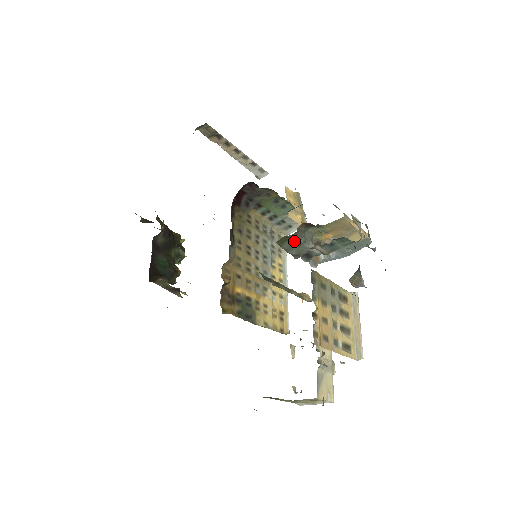
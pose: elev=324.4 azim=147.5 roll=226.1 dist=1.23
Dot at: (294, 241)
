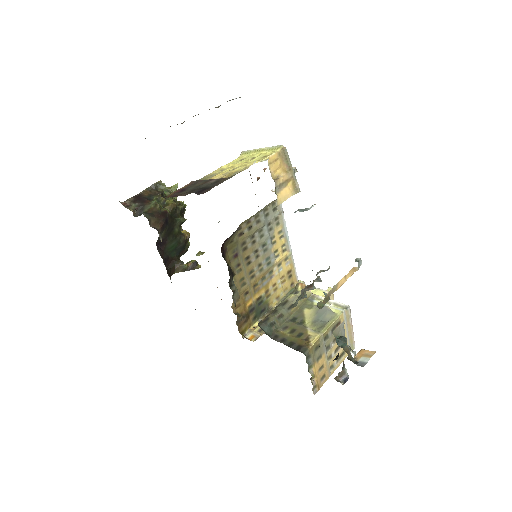
Dot at: (288, 309)
